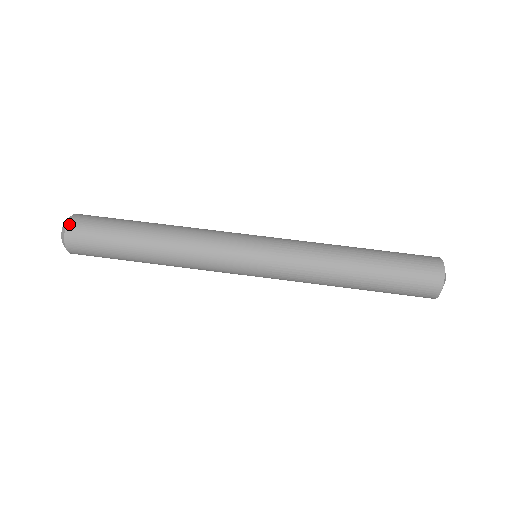
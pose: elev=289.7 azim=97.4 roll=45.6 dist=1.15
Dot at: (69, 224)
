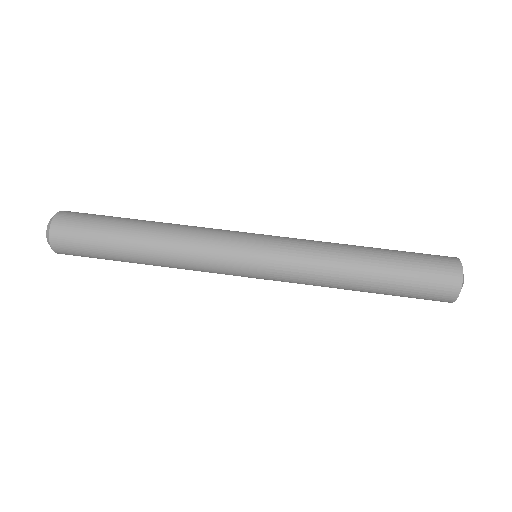
Dot at: (52, 239)
